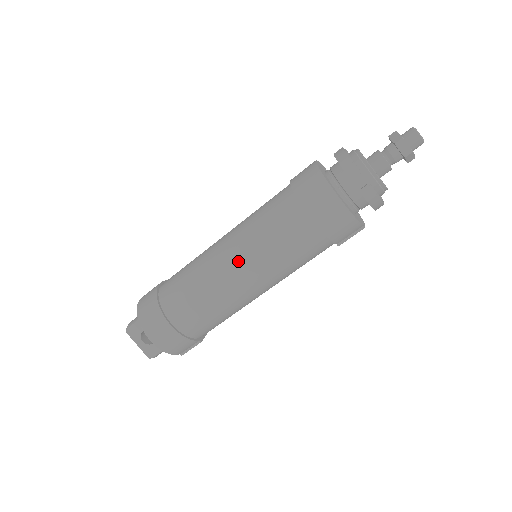
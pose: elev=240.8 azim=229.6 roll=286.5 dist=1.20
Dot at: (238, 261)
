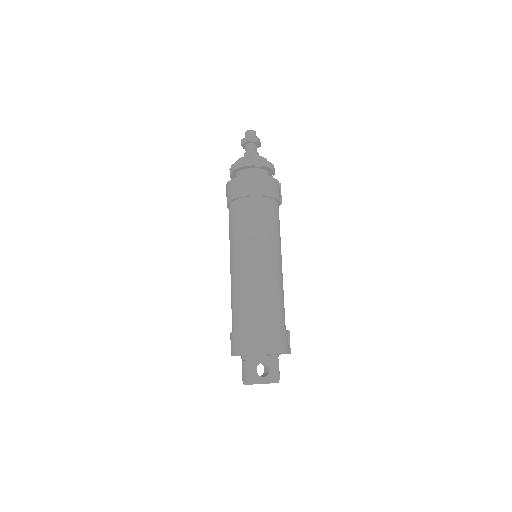
Dot at: (256, 254)
